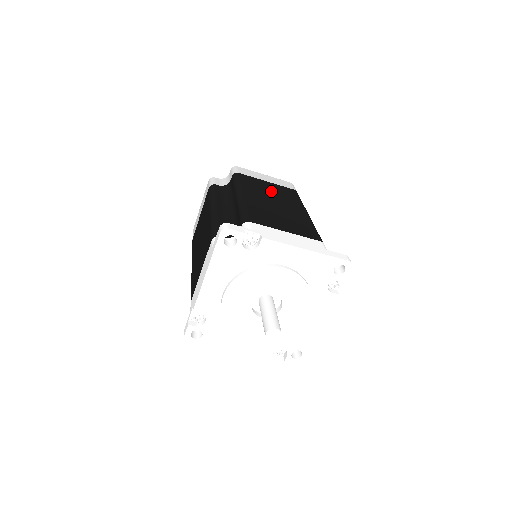
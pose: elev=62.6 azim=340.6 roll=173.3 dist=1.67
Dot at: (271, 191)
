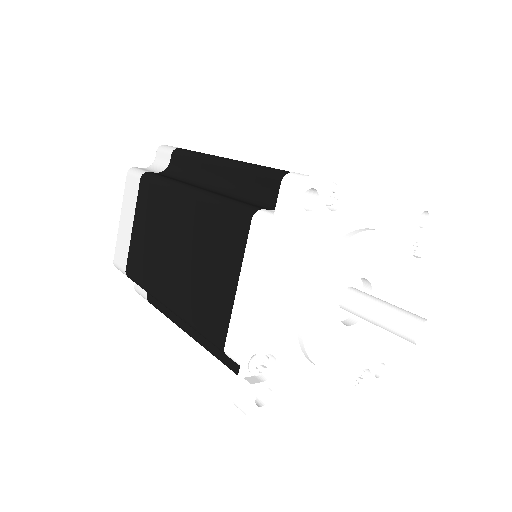
Dot at: occluded
